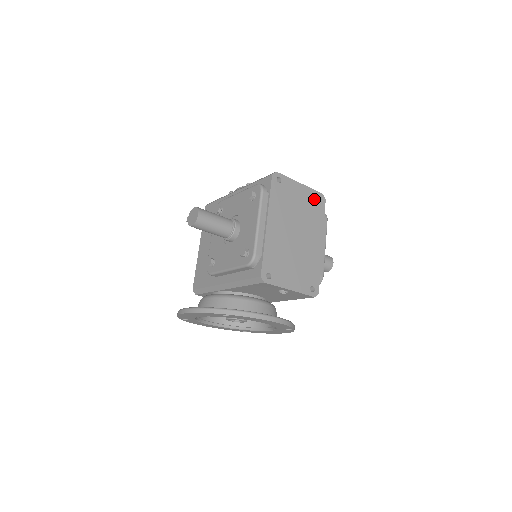
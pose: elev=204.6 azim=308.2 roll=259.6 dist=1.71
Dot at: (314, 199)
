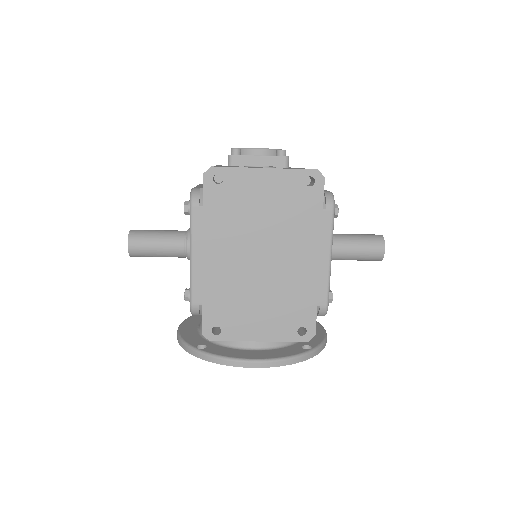
Dot at: (297, 186)
